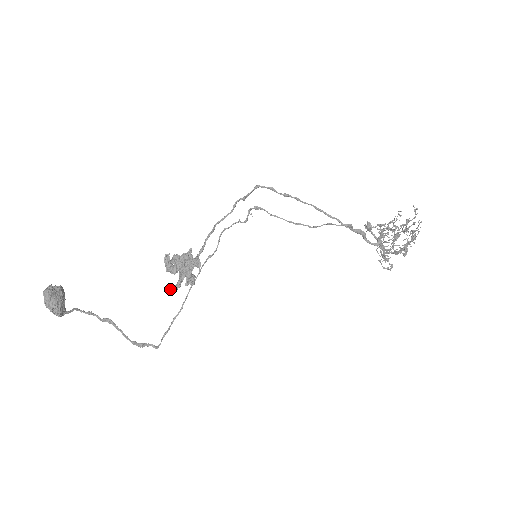
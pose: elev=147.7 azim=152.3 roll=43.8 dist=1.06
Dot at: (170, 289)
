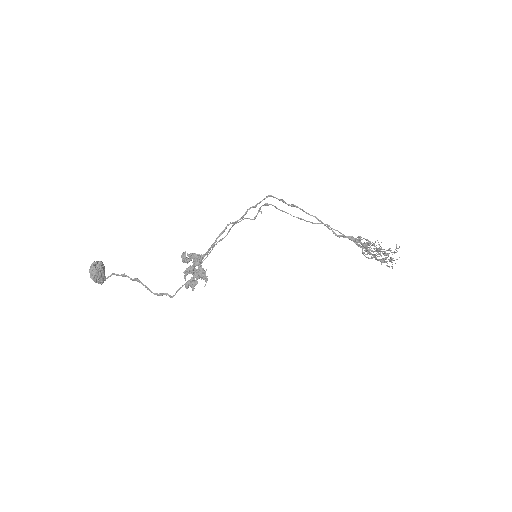
Dot at: occluded
